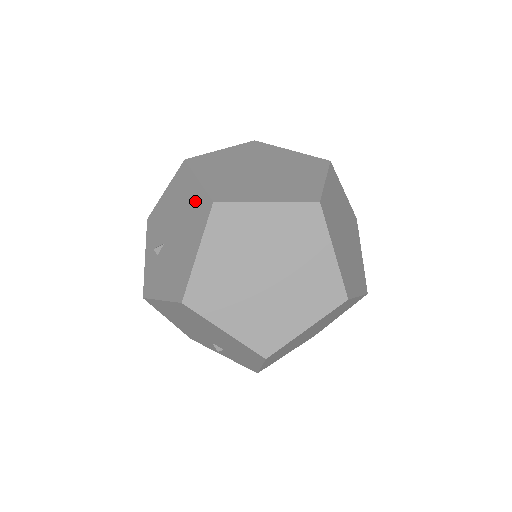
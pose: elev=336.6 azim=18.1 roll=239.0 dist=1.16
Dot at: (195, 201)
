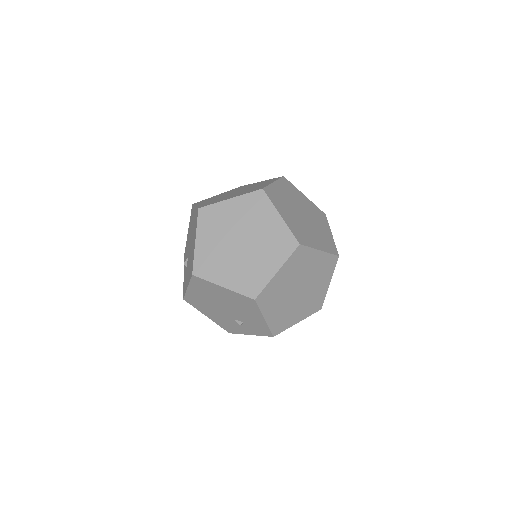
Dot at: (194, 218)
